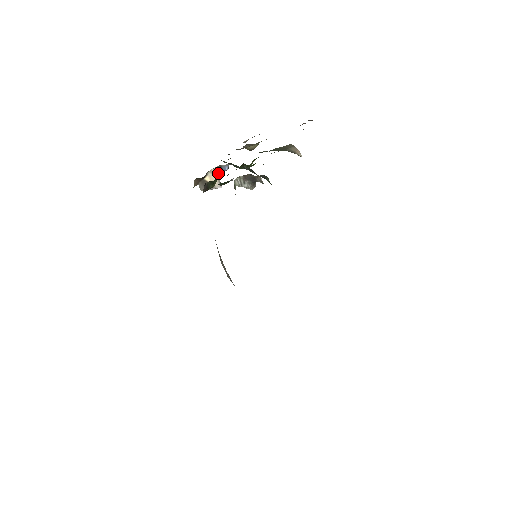
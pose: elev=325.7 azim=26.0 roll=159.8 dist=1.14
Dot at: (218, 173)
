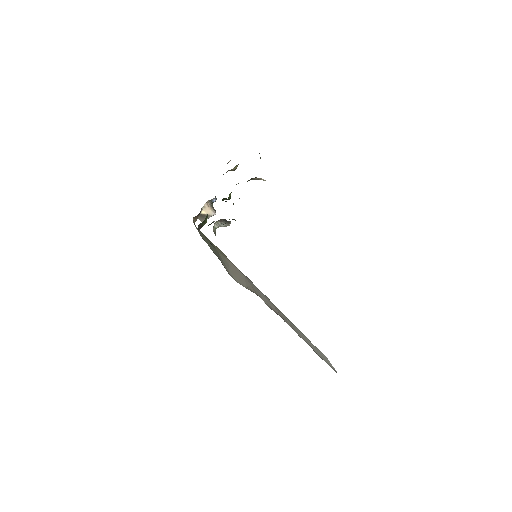
Dot at: (211, 204)
